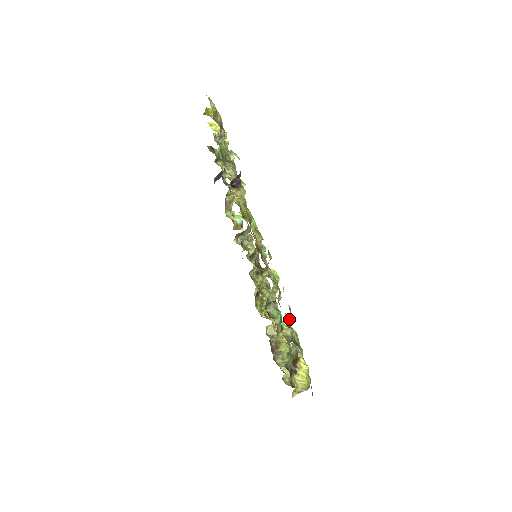
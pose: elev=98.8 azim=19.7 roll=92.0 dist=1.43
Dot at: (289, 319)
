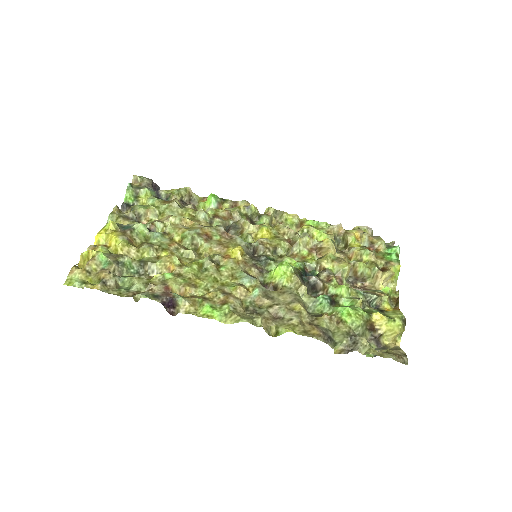
Dot at: occluded
